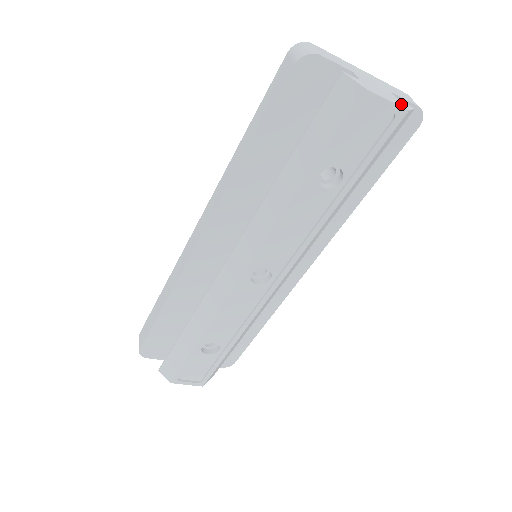
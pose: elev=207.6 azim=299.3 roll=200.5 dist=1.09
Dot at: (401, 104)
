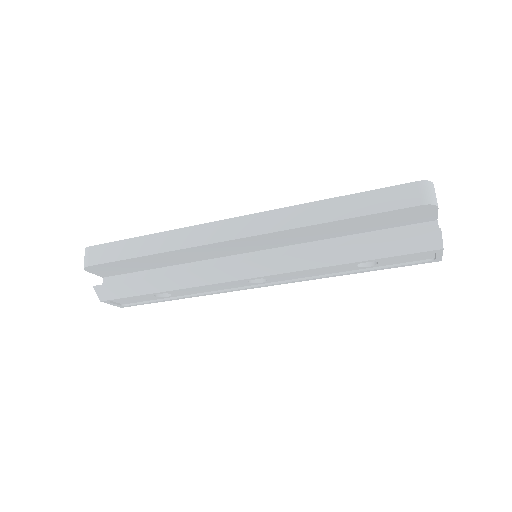
Dot at: occluded
